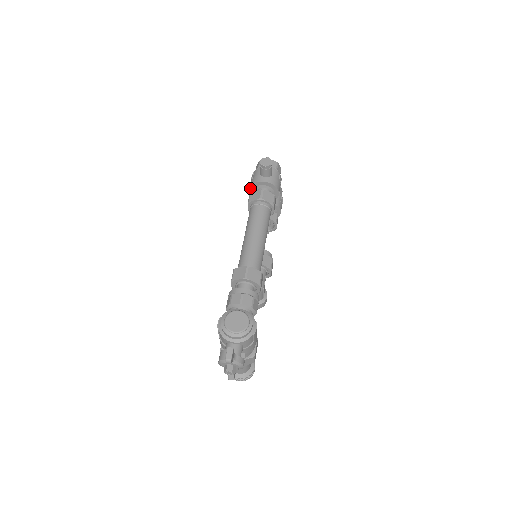
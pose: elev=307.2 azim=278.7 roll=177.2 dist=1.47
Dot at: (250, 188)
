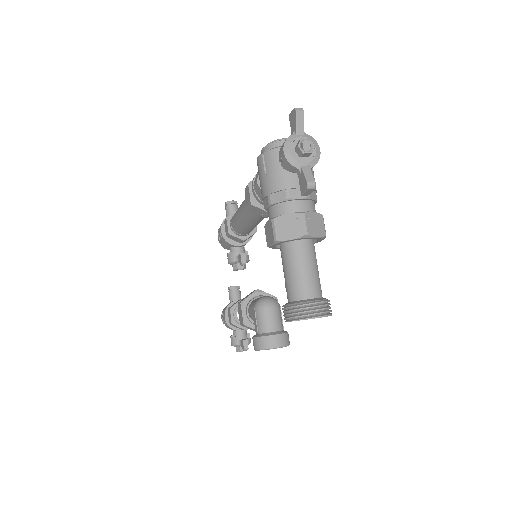
Dot at: (221, 227)
